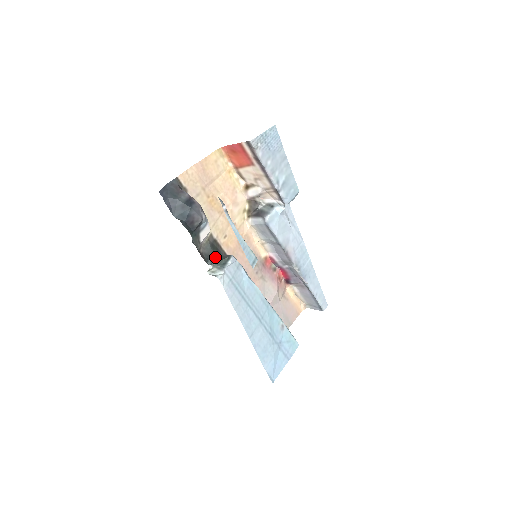
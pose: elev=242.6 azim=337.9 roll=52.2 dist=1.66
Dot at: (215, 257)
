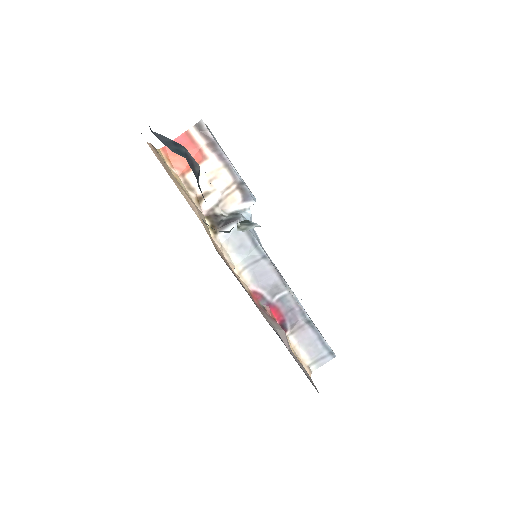
Dot at: occluded
